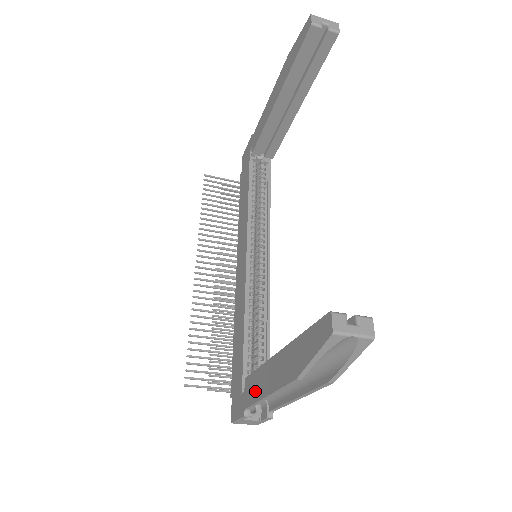
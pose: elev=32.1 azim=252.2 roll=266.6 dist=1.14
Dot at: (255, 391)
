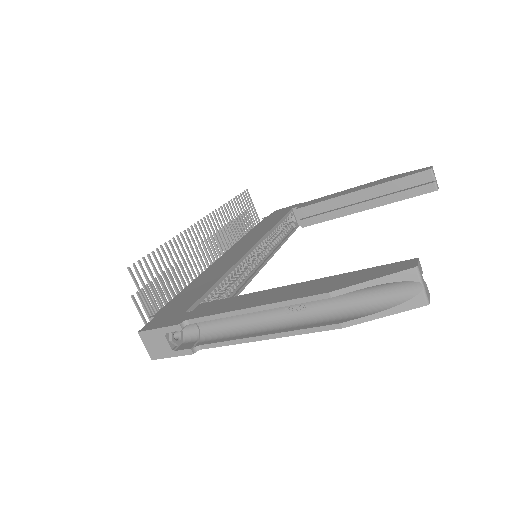
Dot at: (224, 307)
